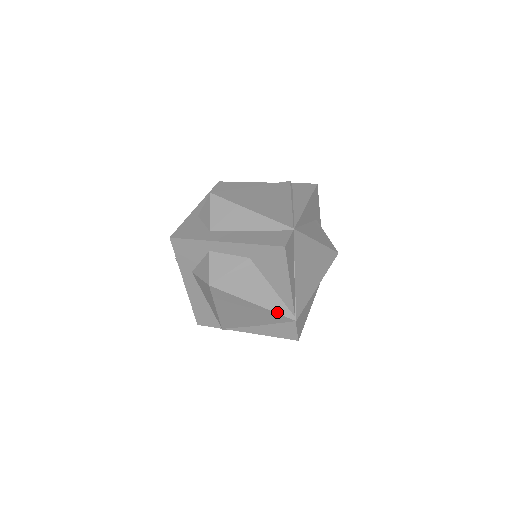
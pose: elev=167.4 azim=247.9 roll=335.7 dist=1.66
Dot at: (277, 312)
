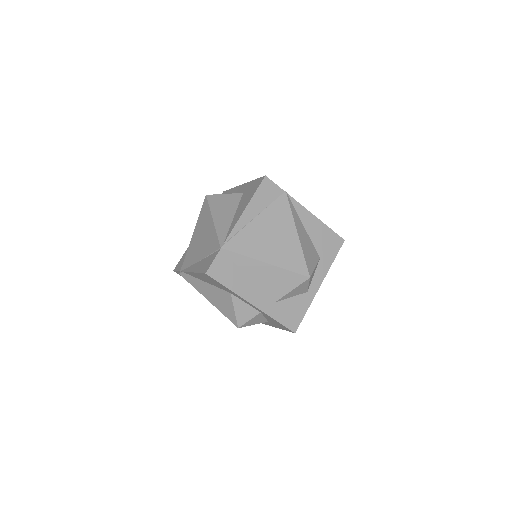
Dot at: (218, 233)
